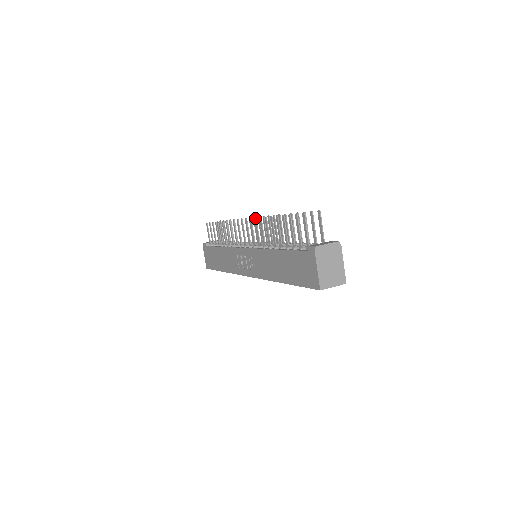
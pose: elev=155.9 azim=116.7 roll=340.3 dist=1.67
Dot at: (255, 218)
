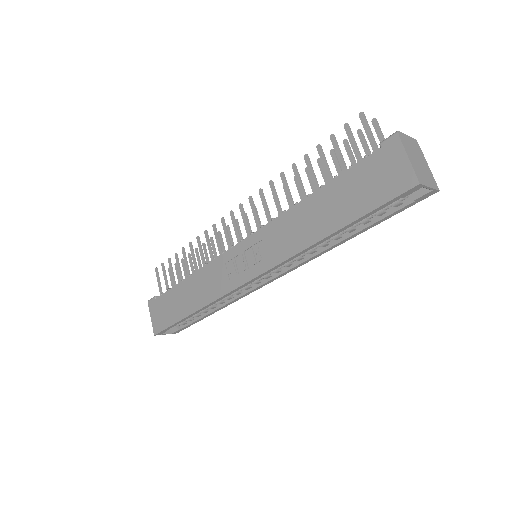
Dot at: (260, 188)
